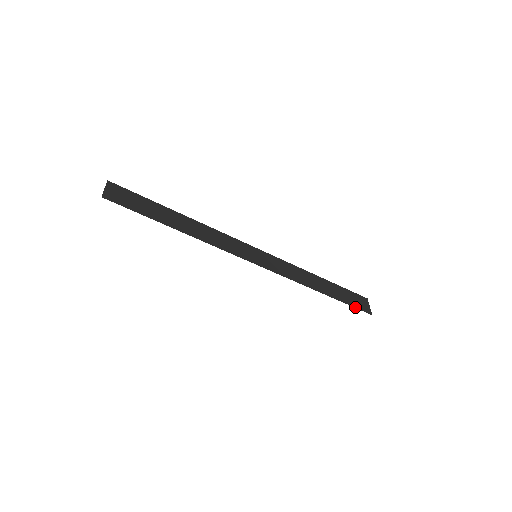
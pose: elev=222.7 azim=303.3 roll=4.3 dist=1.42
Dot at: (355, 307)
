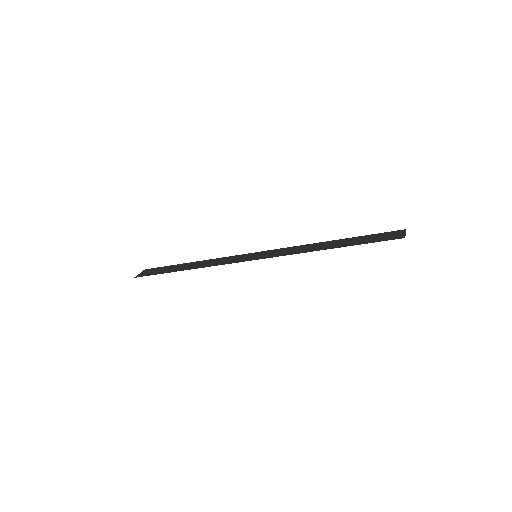
Dot at: occluded
